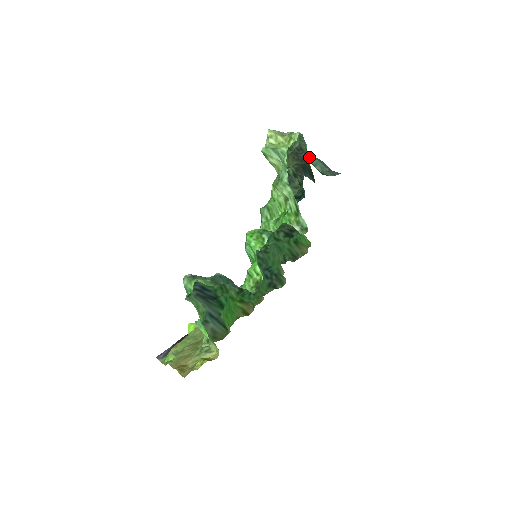
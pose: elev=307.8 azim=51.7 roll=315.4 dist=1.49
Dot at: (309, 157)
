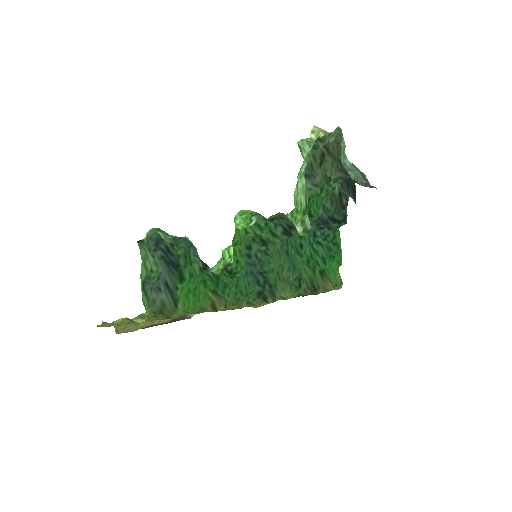
Dot at: (346, 161)
